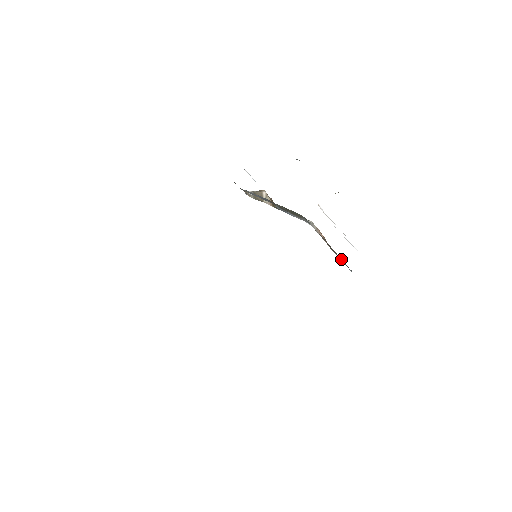
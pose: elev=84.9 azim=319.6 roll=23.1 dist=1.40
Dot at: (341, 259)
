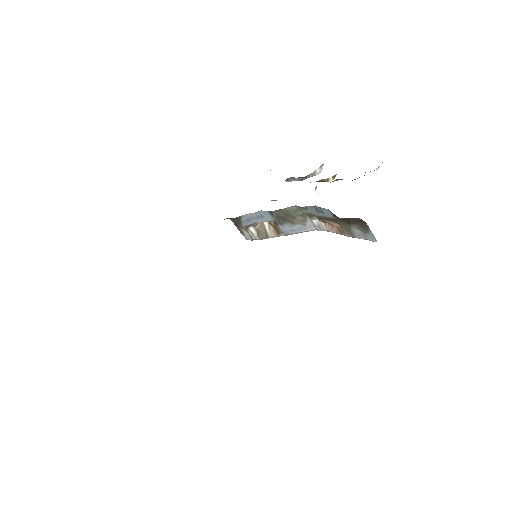
Dot at: (358, 233)
